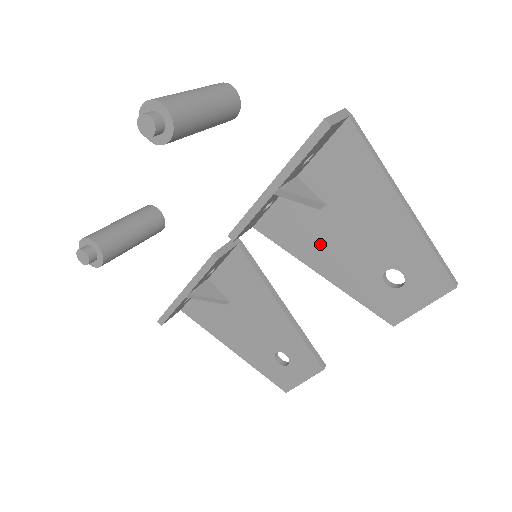
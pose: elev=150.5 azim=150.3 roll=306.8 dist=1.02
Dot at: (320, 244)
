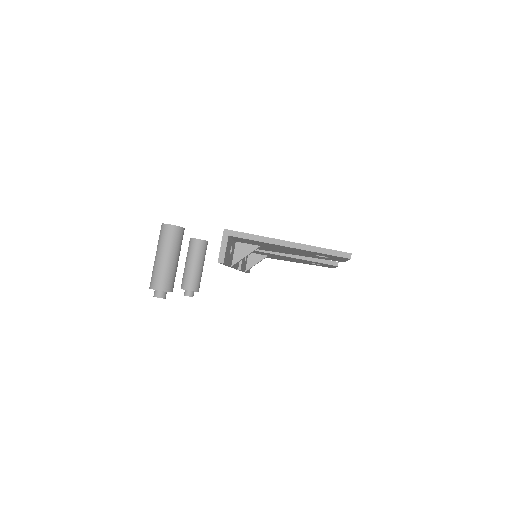
Dot at: occluded
